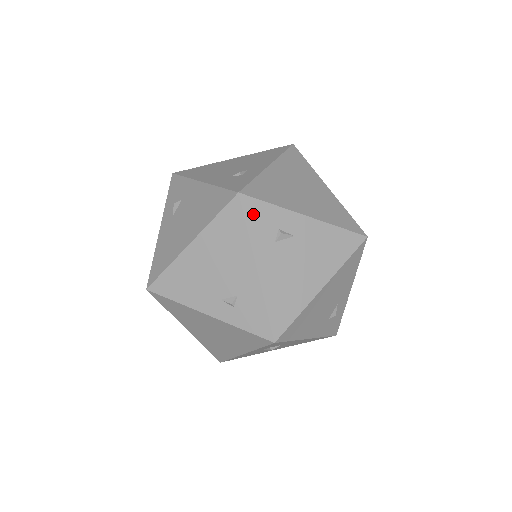
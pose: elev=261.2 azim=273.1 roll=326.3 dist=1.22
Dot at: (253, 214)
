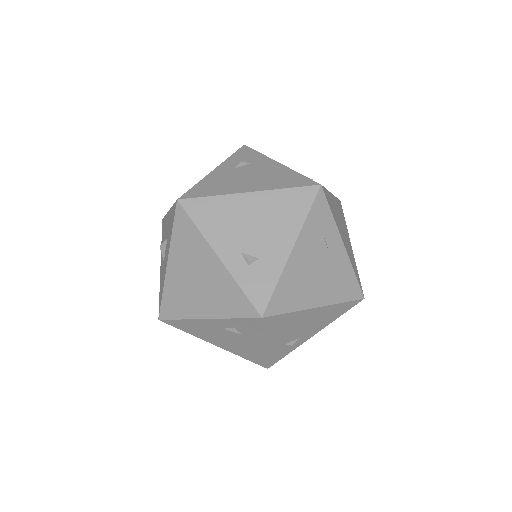
Dot at: (318, 208)
